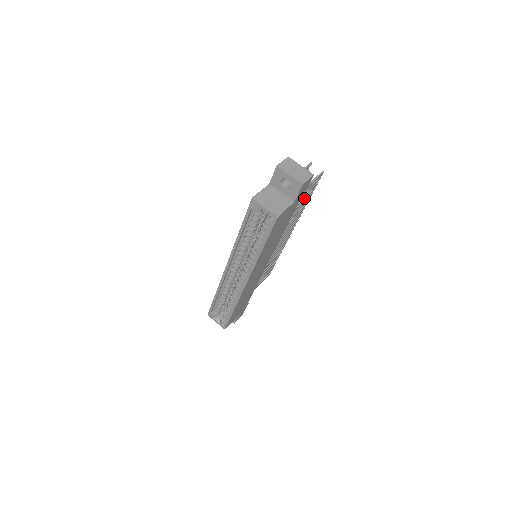
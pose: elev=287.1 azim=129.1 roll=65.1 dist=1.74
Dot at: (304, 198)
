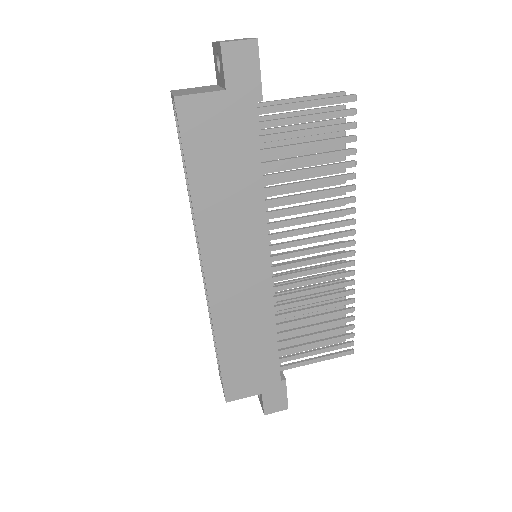
Dot at: (318, 142)
